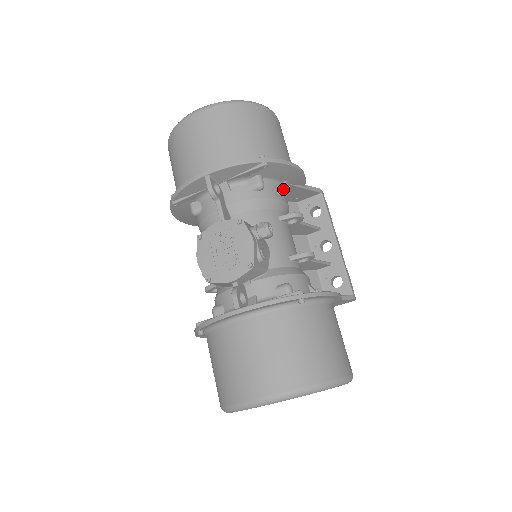
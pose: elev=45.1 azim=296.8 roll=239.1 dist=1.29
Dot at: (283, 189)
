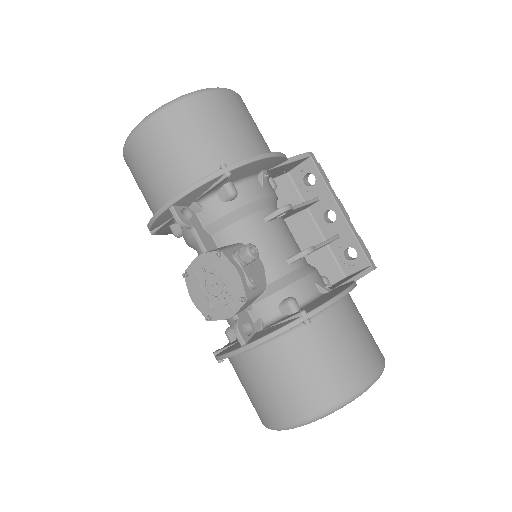
Dot at: (261, 181)
